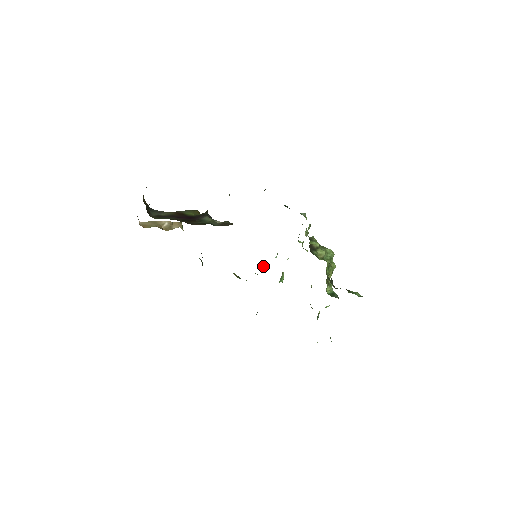
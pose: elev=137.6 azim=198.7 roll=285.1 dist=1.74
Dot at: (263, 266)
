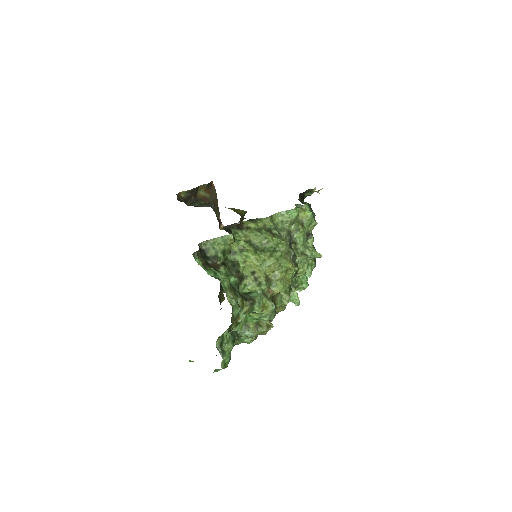
Dot at: (299, 287)
